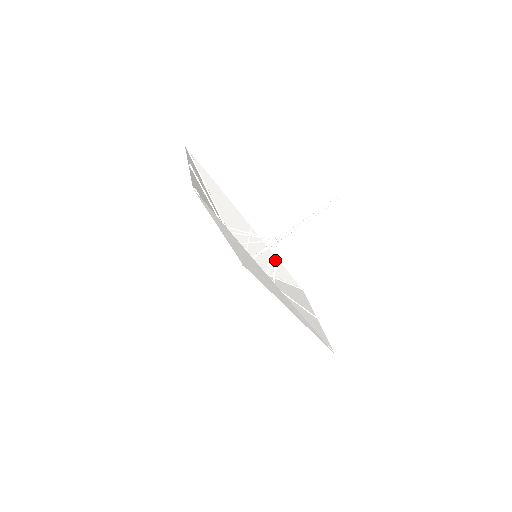
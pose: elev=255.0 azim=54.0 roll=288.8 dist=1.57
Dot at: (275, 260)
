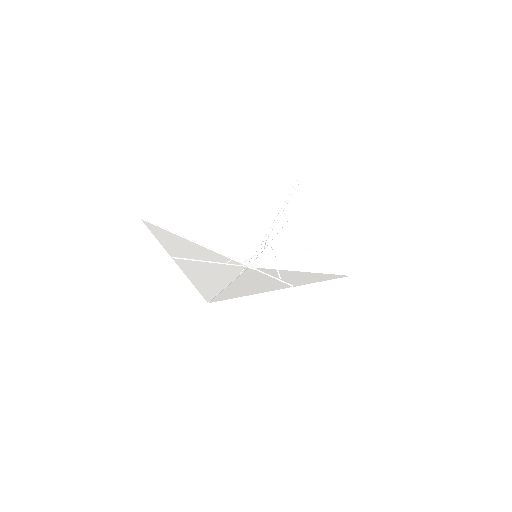
Dot at: occluded
